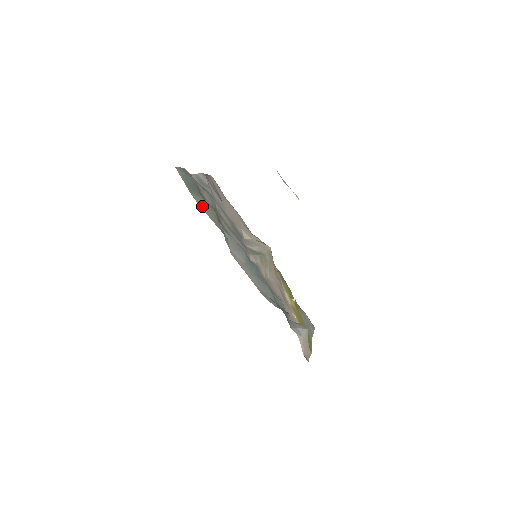
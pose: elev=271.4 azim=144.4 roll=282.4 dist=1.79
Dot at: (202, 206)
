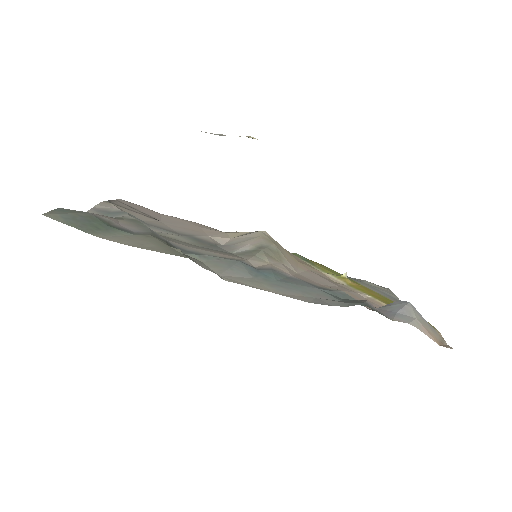
Dot at: (127, 242)
